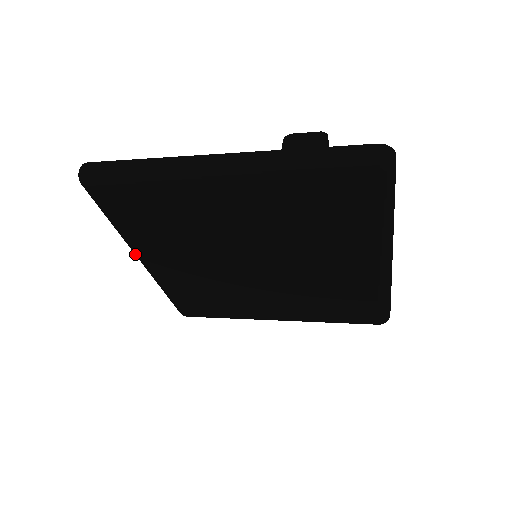
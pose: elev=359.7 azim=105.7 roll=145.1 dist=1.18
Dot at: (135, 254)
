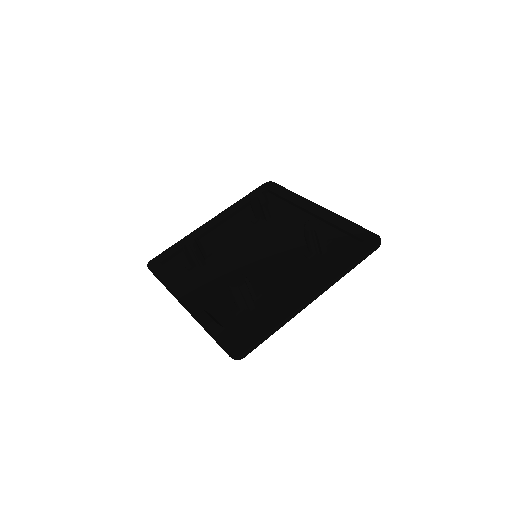
Dot at: occluded
